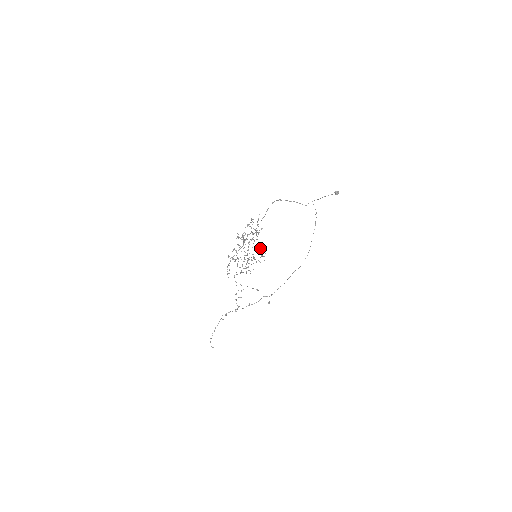
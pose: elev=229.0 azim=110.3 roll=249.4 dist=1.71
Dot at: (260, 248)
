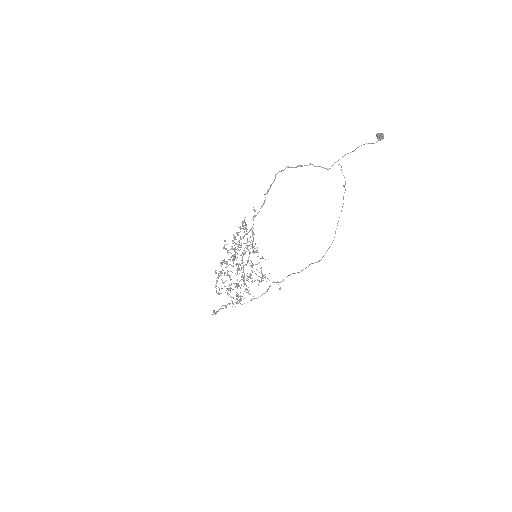
Dot at: occluded
